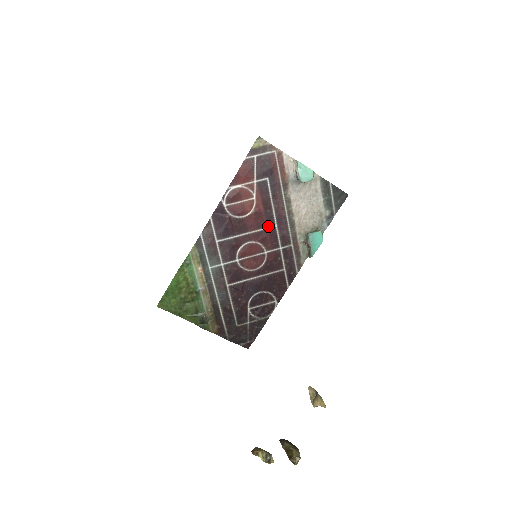
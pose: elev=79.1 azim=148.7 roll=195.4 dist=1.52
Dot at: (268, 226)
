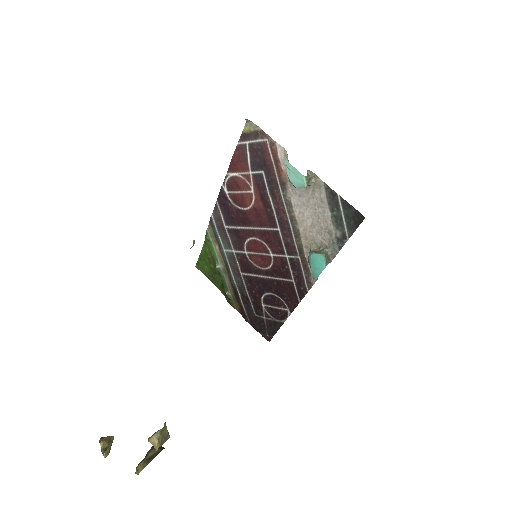
Dot at: (271, 227)
